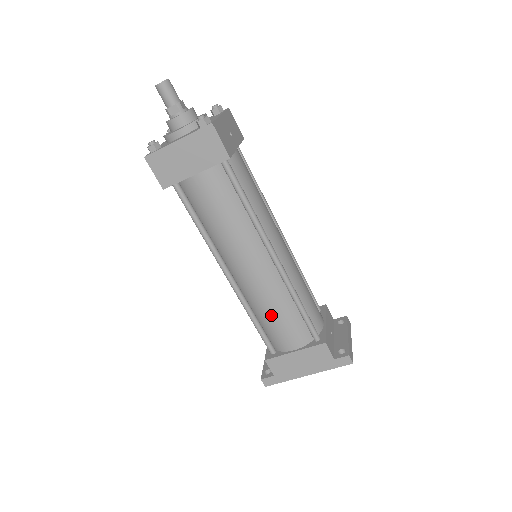
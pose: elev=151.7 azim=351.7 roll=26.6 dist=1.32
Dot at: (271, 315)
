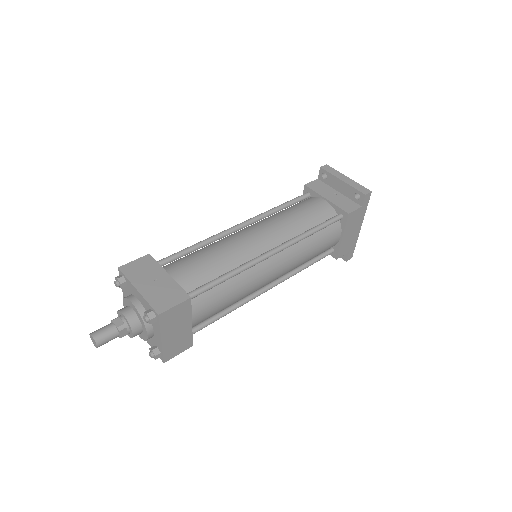
Dot at: (311, 256)
